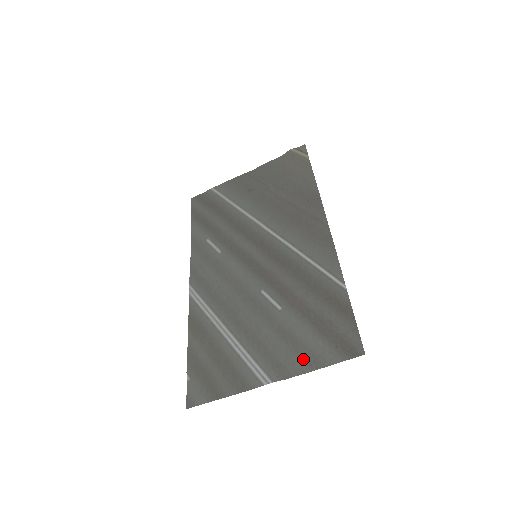
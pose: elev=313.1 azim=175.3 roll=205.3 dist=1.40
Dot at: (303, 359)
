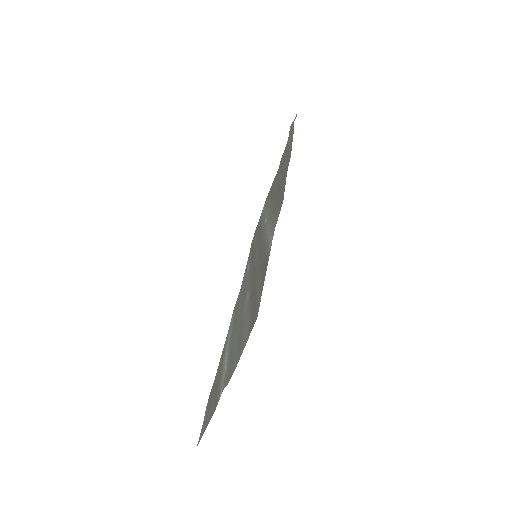
Dot at: (238, 353)
